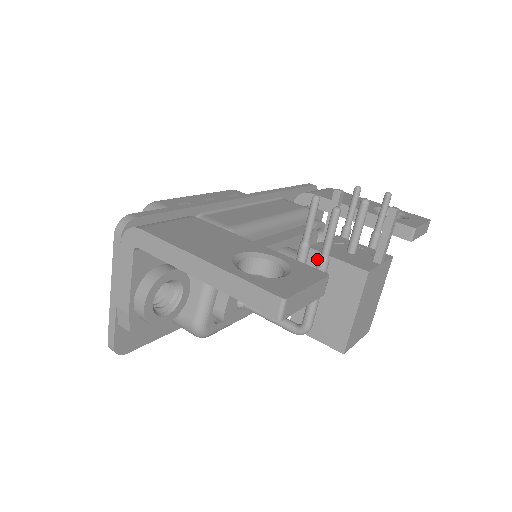
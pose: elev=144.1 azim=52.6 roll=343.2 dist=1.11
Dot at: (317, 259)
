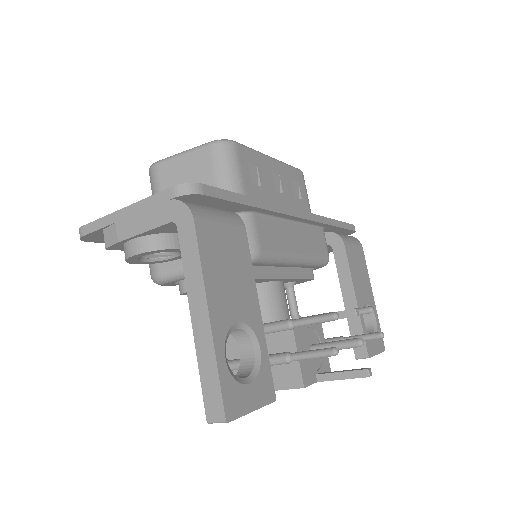
Dot at: (287, 334)
